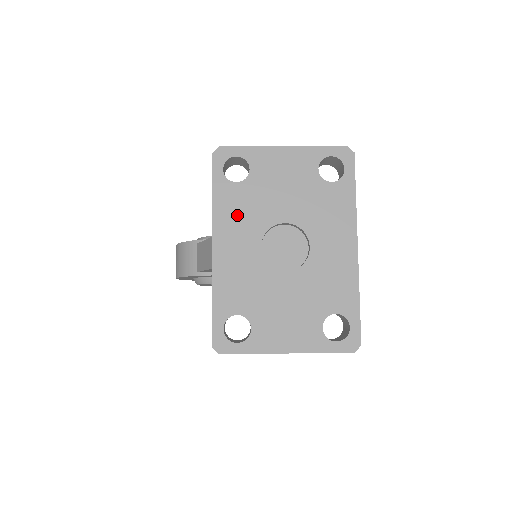
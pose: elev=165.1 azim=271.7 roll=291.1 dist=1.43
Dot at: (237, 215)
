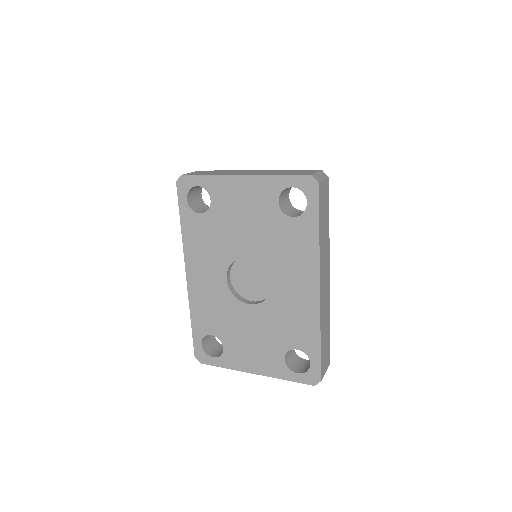
Dot at: (203, 246)
